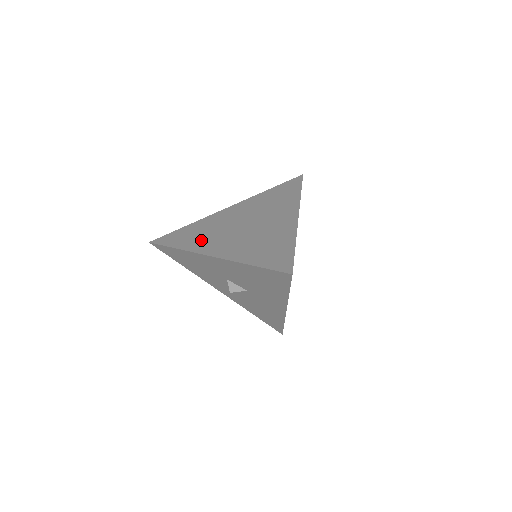
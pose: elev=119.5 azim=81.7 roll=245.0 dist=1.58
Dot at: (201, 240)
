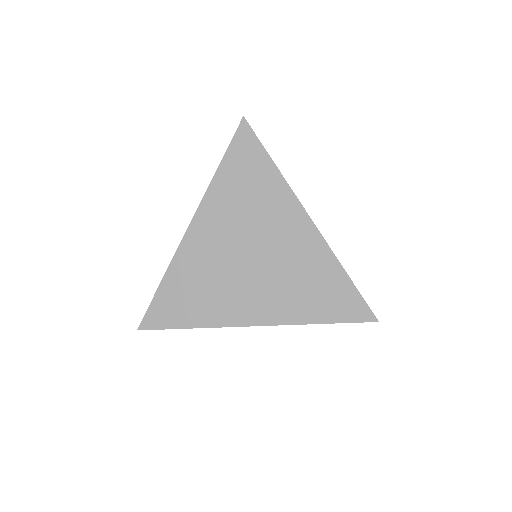
Dot at: (214, 303)
